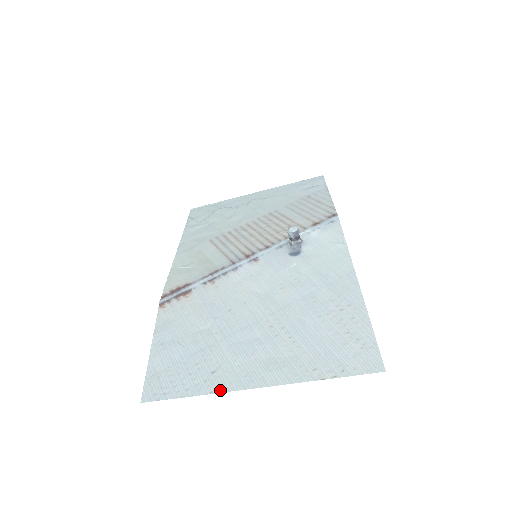
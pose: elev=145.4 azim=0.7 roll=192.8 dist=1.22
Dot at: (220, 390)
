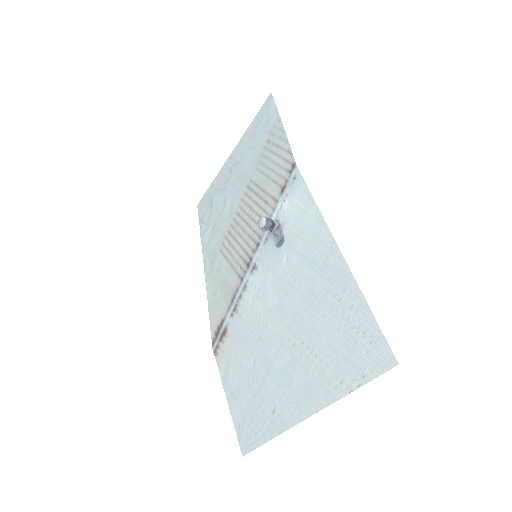
Dot at: (284, 429)
